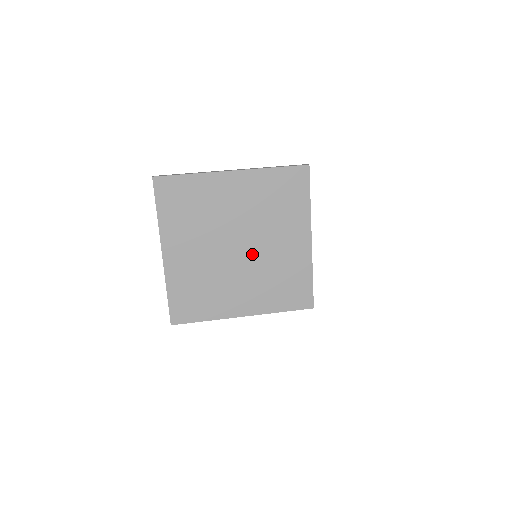
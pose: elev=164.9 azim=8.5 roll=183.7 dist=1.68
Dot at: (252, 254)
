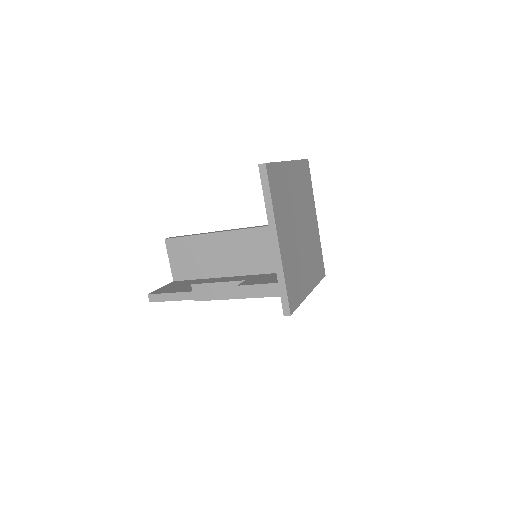
Dot at: (305, 234)
